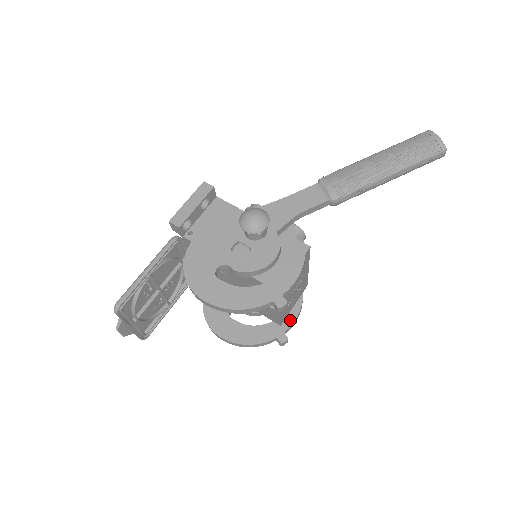
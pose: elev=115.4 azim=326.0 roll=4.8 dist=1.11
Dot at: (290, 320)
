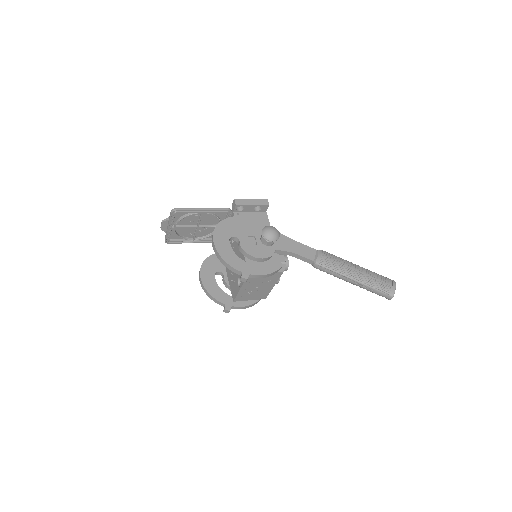
Dot at: (240, 304)
